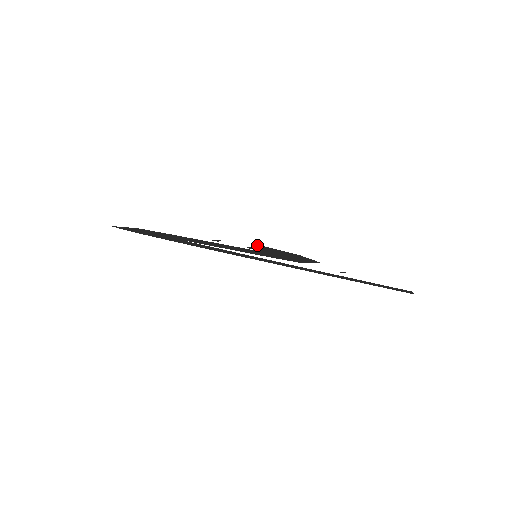
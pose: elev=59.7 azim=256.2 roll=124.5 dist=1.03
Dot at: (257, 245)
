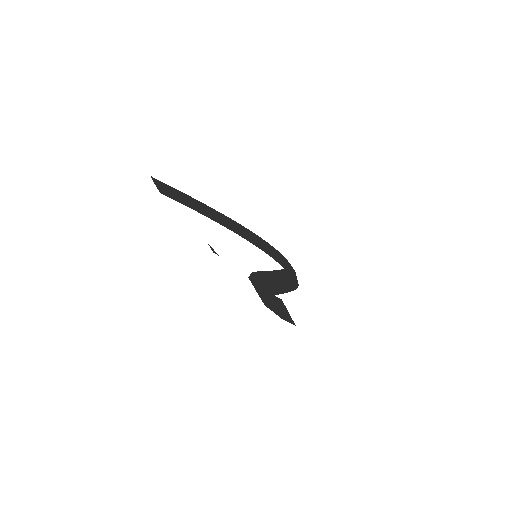
Dot at: (286, 311)
